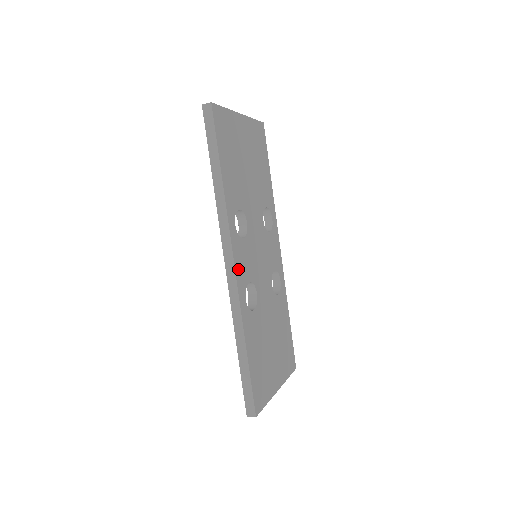
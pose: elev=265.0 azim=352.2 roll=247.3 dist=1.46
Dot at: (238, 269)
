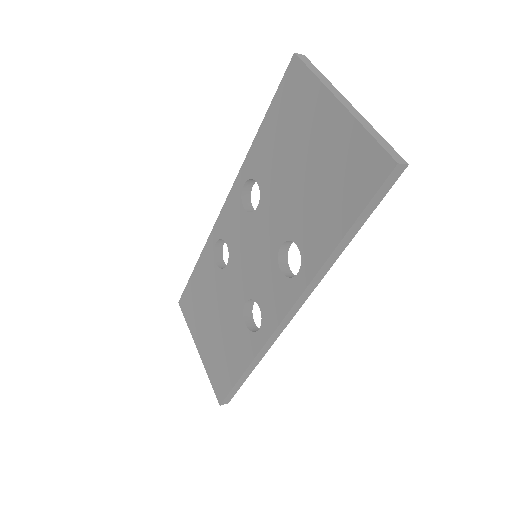
Dot at: occluded
